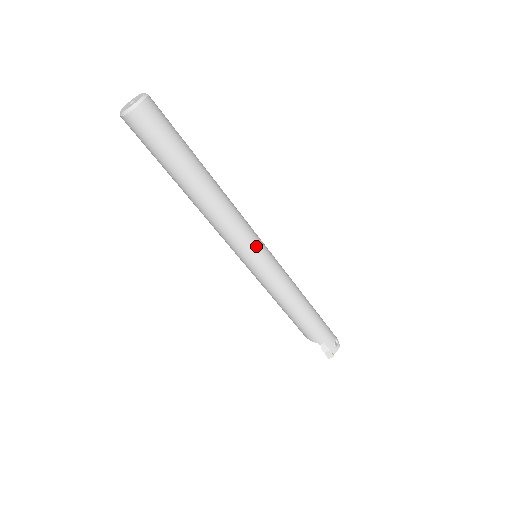
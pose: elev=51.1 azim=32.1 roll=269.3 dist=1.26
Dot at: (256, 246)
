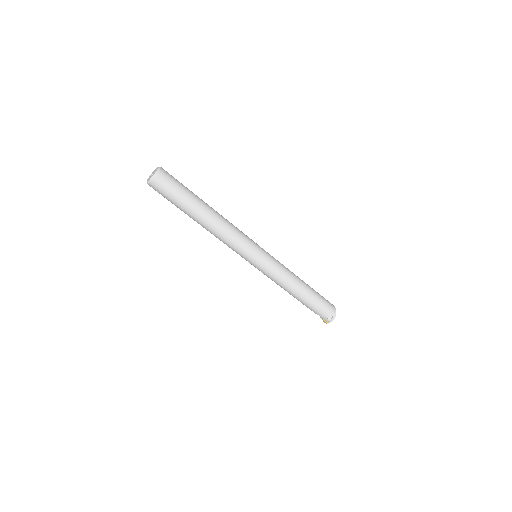
Dot at: (247, 256)
